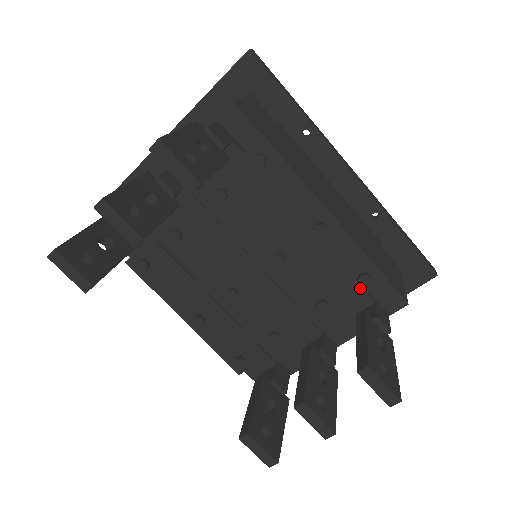
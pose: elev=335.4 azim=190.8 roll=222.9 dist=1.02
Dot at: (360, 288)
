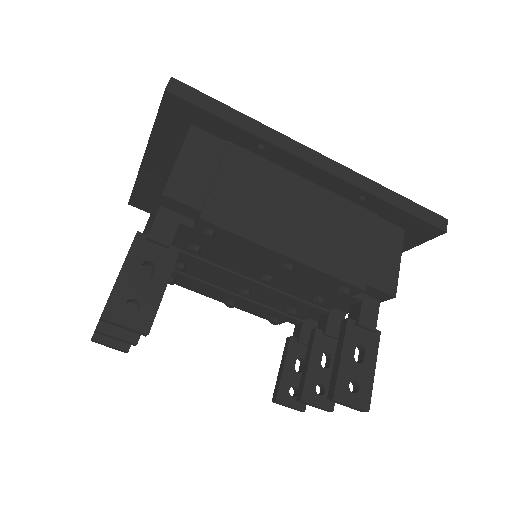
Dot at: occluded
